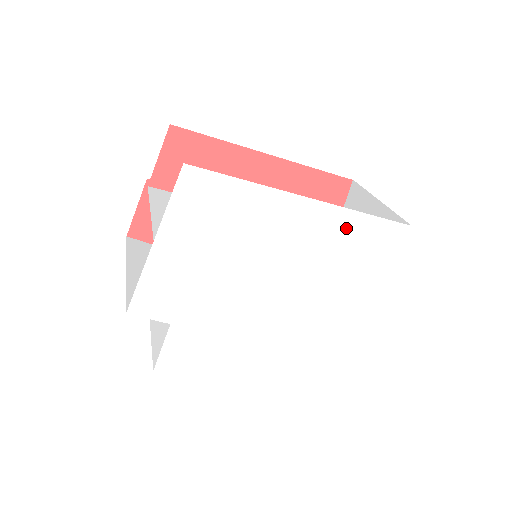
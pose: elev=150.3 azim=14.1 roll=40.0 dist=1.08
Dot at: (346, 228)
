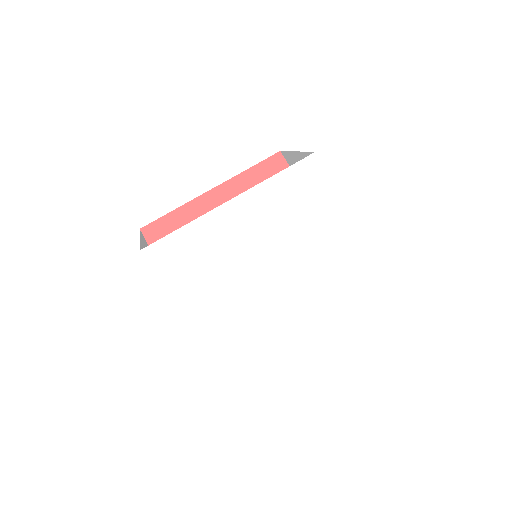
Dot at: (272, 194)
